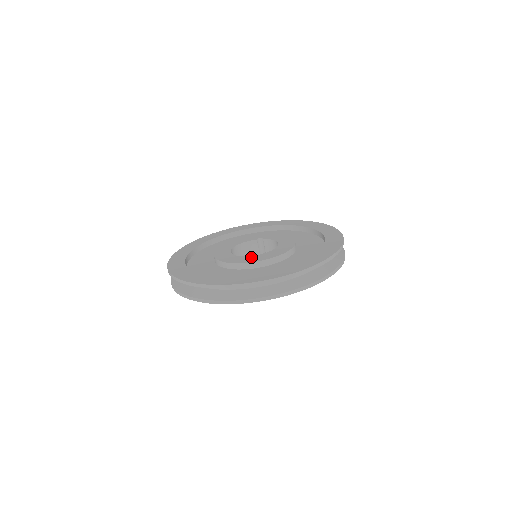
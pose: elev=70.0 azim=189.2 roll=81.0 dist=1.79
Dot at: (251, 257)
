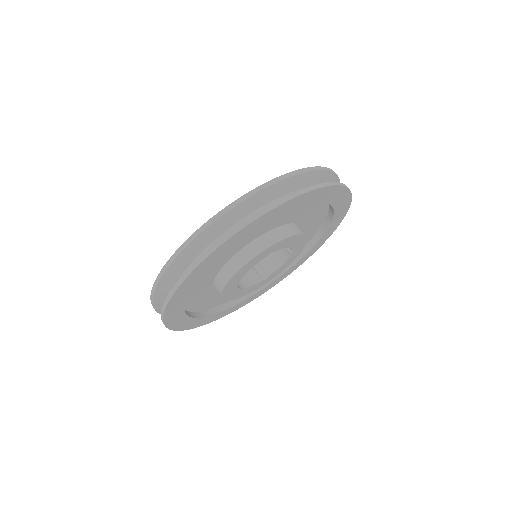
Dot at: occluded
